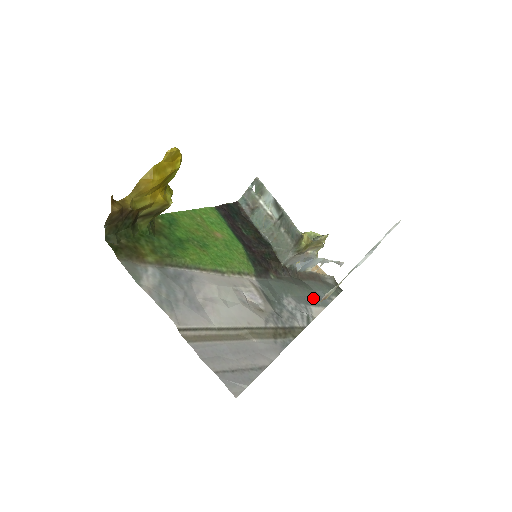
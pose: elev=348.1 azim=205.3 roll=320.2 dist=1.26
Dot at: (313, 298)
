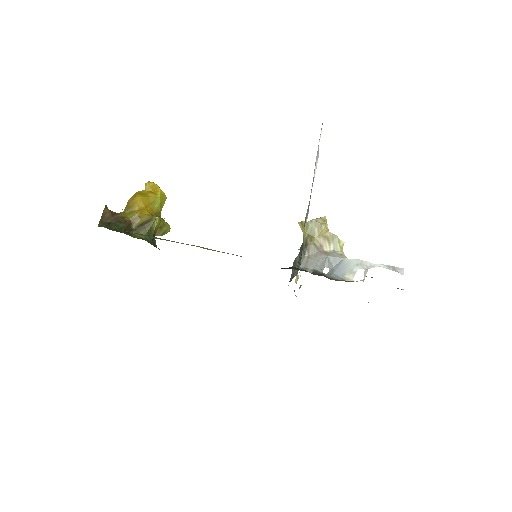
Dot at: occluded
